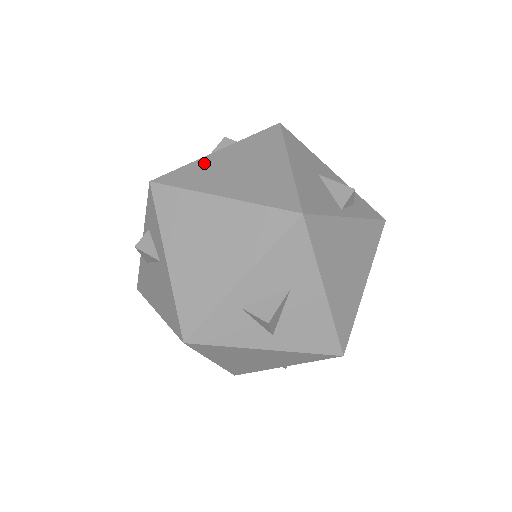
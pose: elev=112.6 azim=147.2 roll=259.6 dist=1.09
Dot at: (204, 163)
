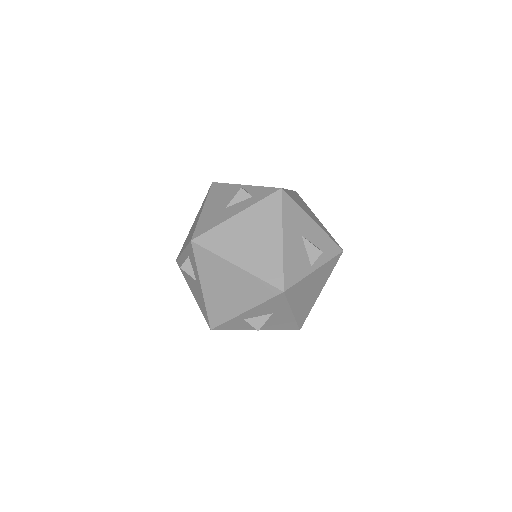
Dot at: (226, 228)
